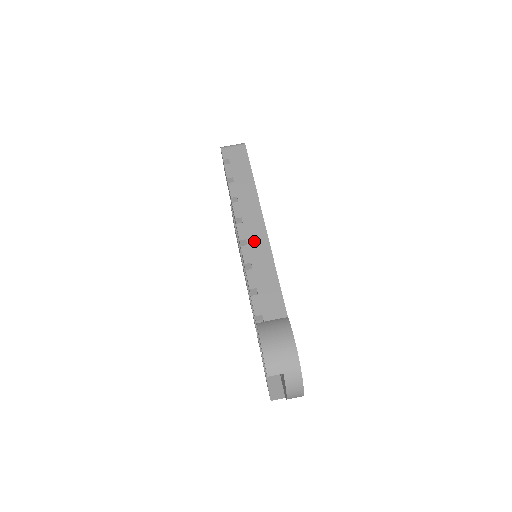
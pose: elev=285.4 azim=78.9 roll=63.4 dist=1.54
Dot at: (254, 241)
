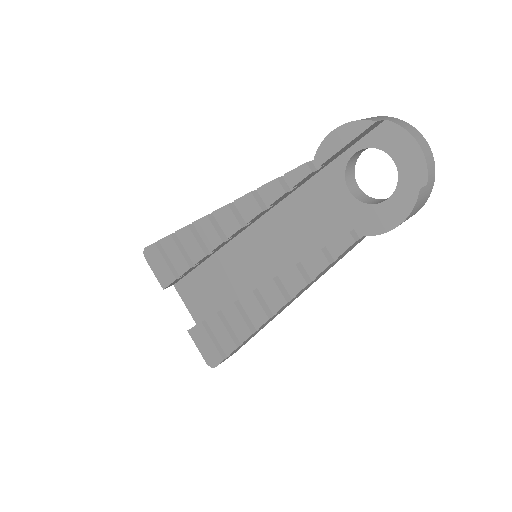
Dot at: occluded
